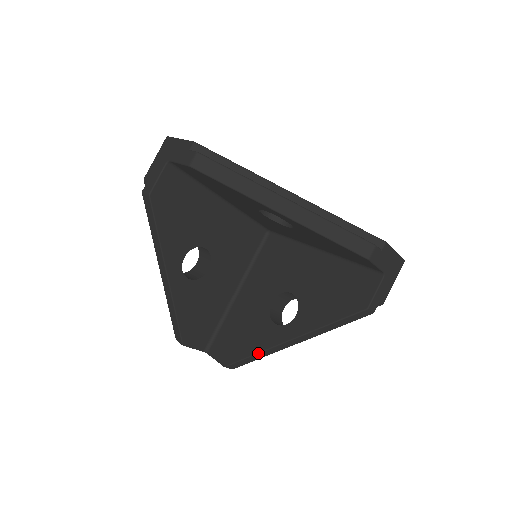
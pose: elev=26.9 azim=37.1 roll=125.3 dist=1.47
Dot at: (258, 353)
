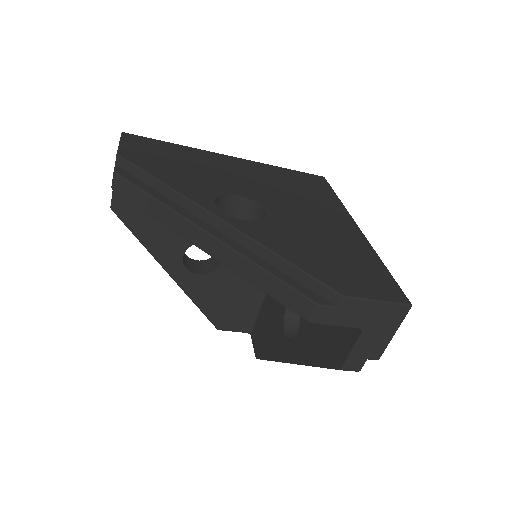
Dot at: (272, 360)
